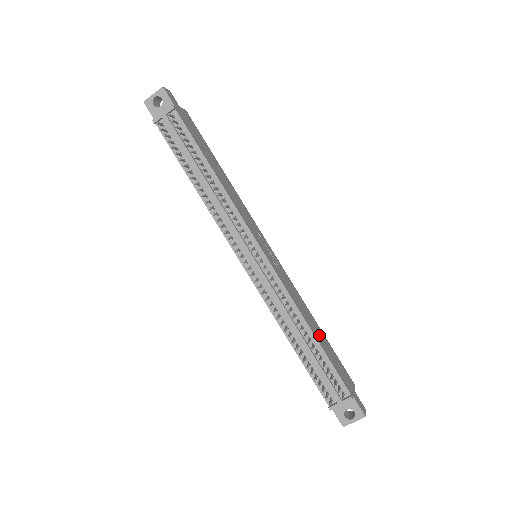
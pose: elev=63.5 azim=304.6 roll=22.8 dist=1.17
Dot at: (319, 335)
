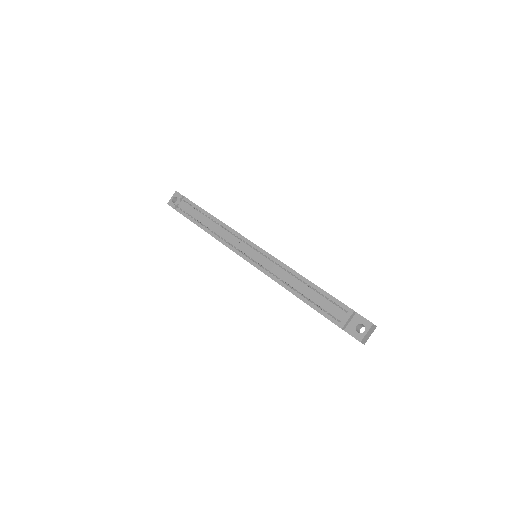
Dot at: occluded
